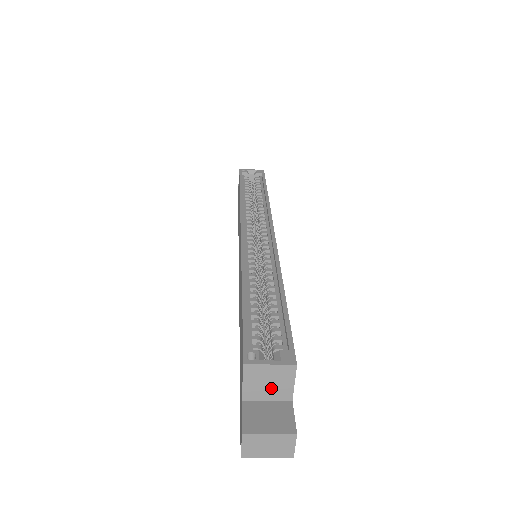
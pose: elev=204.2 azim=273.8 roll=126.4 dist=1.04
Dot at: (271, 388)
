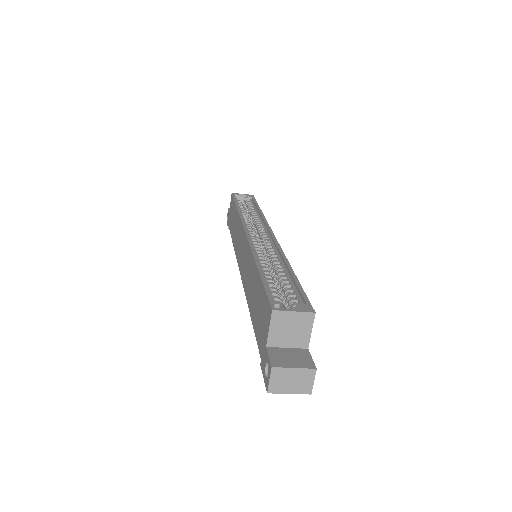
Dot at: (292, 335)
